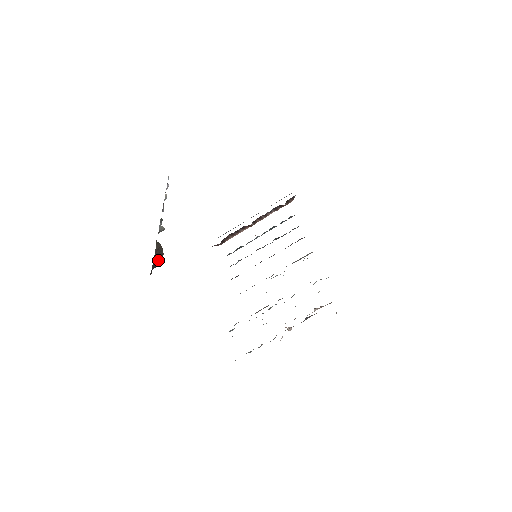
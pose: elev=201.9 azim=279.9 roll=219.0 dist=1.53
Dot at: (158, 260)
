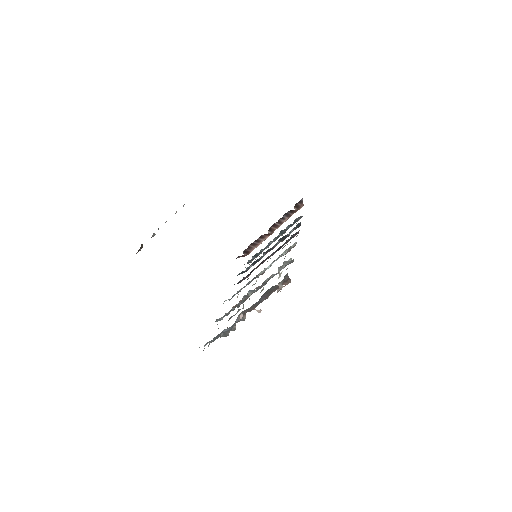
Dot at: occluded
